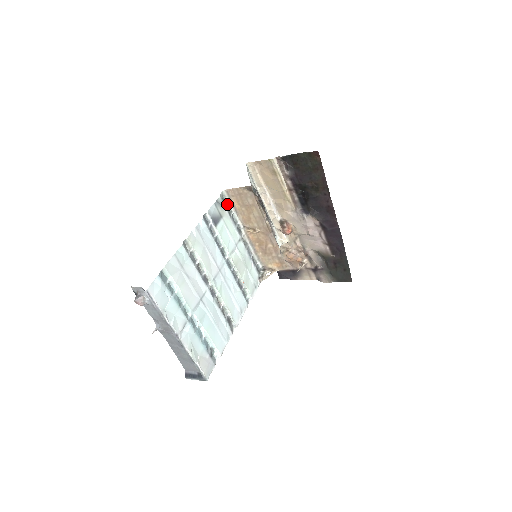
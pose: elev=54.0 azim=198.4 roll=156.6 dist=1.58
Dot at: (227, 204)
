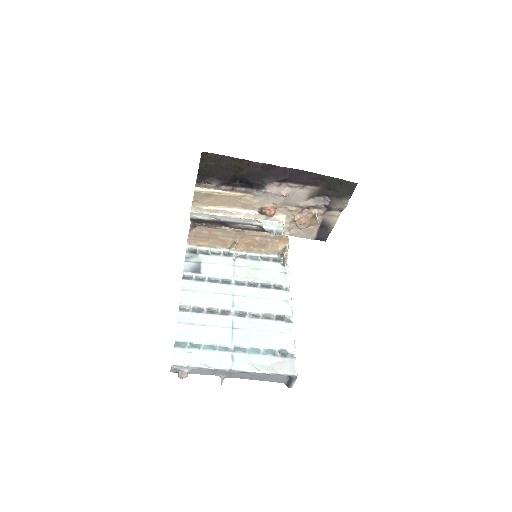
Dot at: (199, 250)
